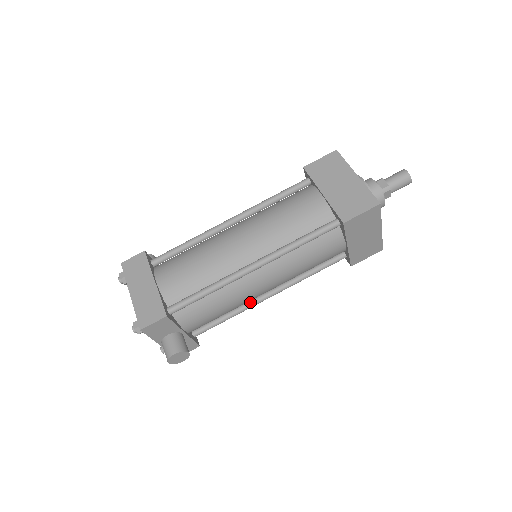
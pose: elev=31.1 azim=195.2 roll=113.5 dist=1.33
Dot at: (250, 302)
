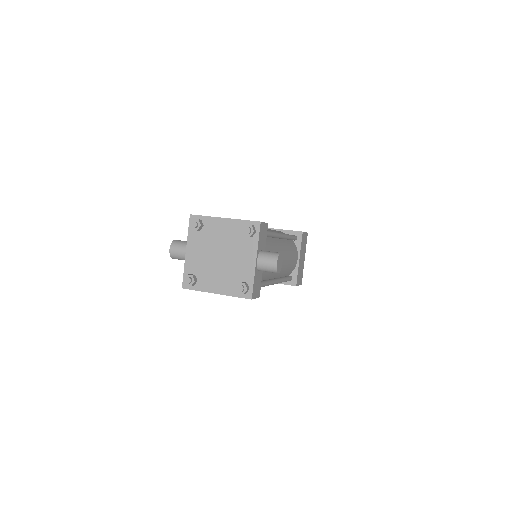
Dot at: (270, 279)
